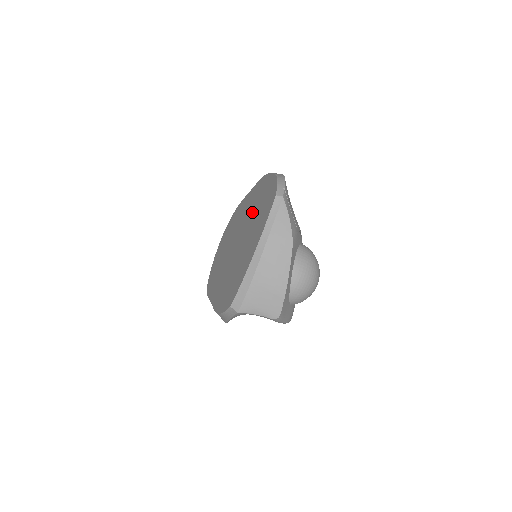
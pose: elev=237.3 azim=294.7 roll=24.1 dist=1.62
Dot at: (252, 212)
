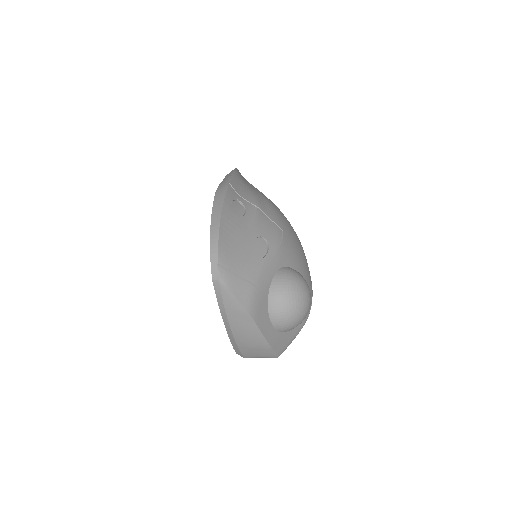
Dot at: occluded
